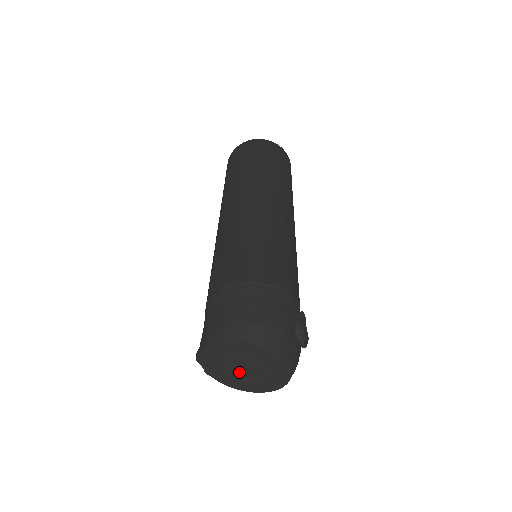
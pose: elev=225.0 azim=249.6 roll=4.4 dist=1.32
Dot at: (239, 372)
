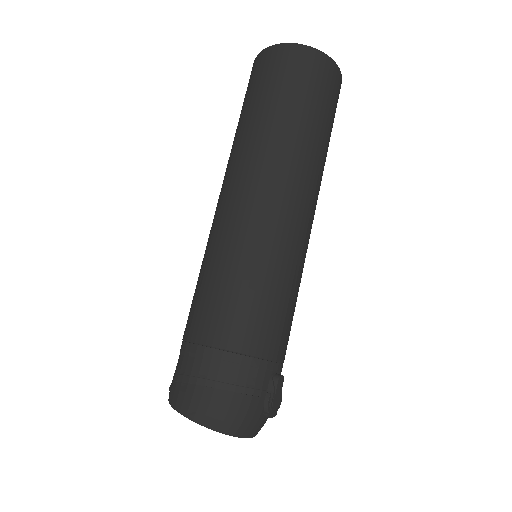
Dot at: occluded
